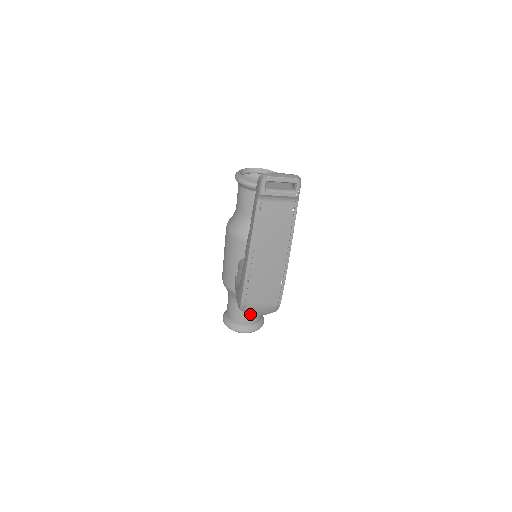
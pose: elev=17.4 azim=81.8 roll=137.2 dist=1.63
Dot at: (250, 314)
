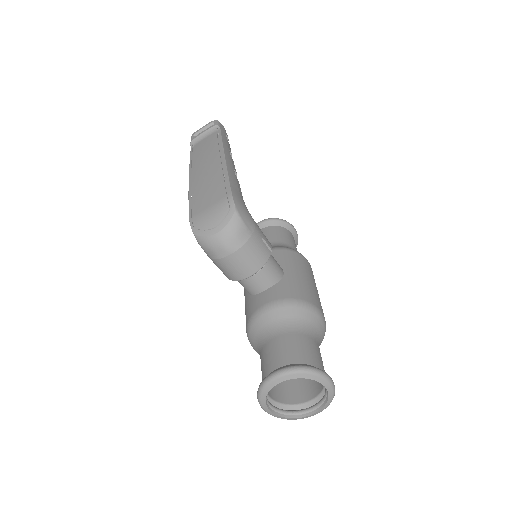
Dot at: (282, 347)
